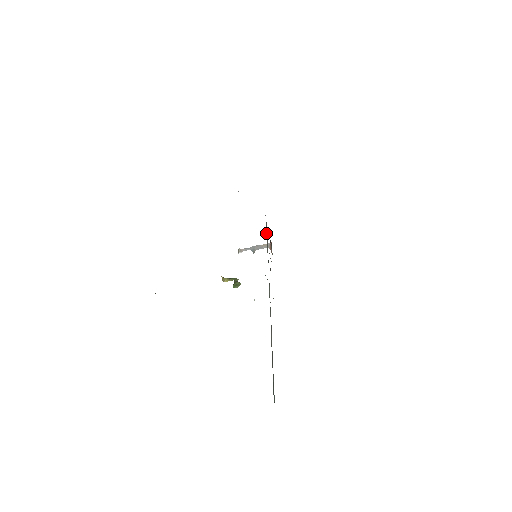
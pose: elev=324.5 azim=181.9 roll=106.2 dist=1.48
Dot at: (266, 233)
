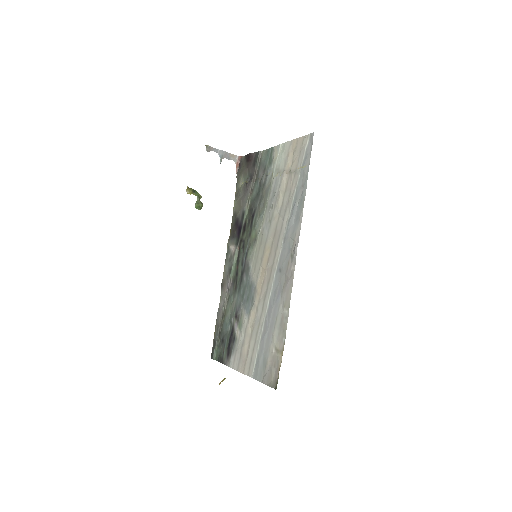
Dot at: (253, 179)
